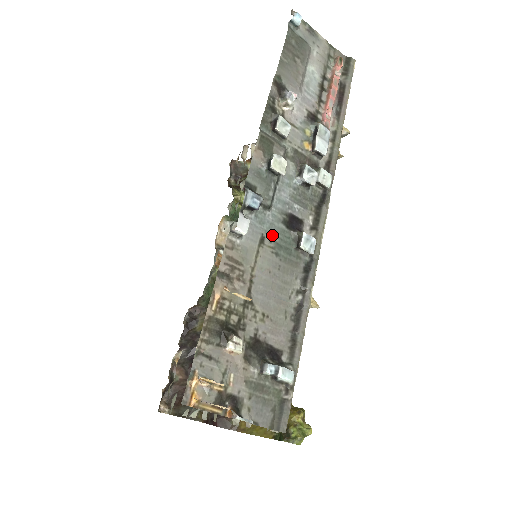
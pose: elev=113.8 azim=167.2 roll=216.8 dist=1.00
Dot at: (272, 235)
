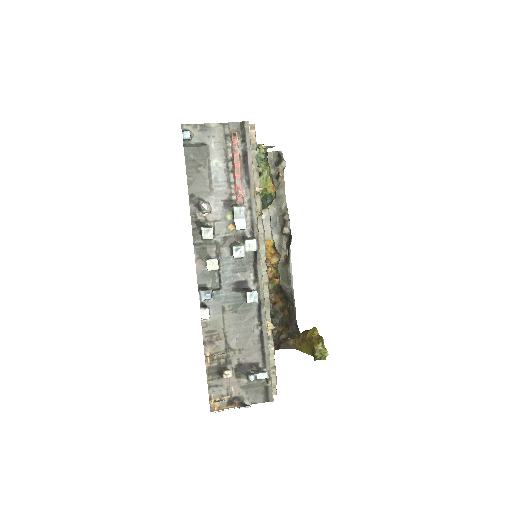
Dot at: (229, 302)
